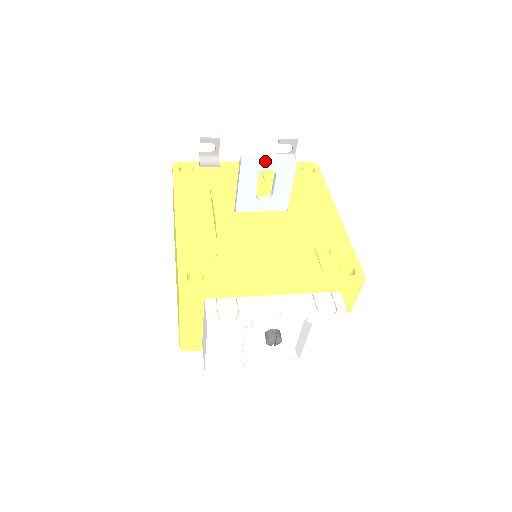
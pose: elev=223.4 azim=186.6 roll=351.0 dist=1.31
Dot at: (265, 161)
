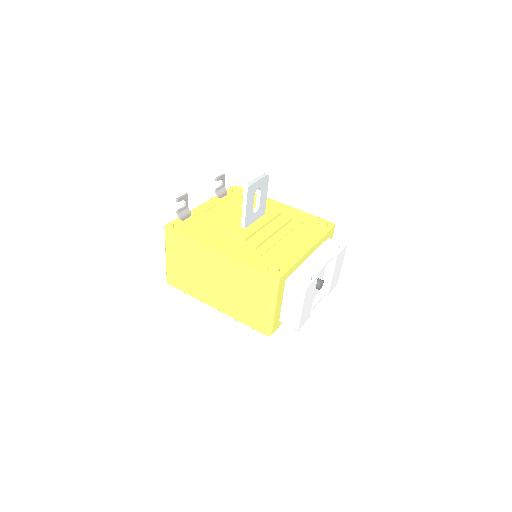
Dot at: (257, 183)
